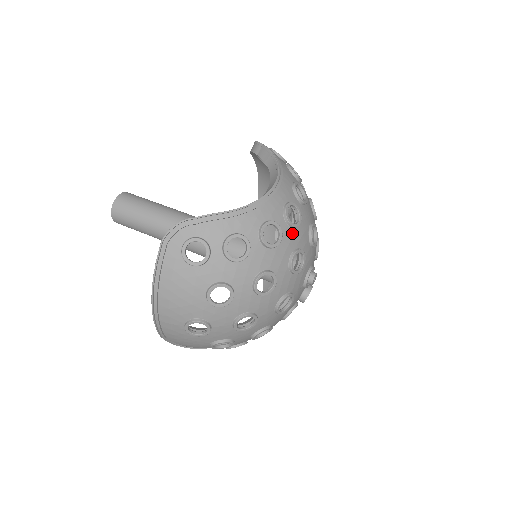
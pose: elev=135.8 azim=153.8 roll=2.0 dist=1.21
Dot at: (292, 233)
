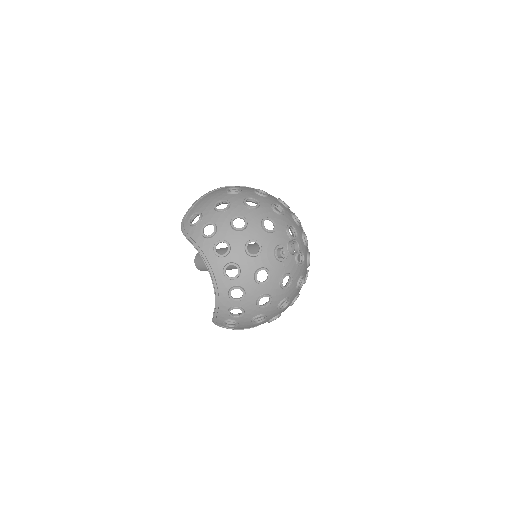
Dot at: (243, 276)
